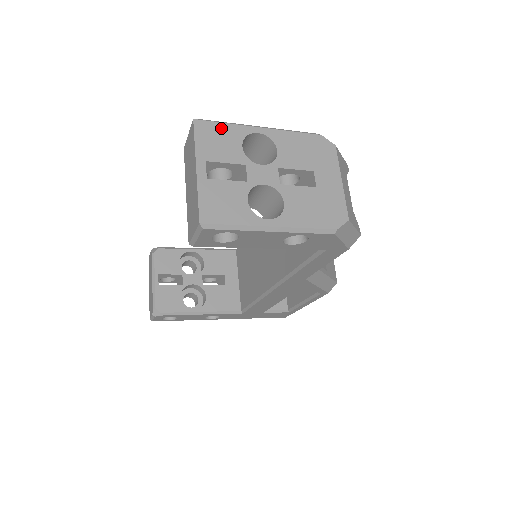
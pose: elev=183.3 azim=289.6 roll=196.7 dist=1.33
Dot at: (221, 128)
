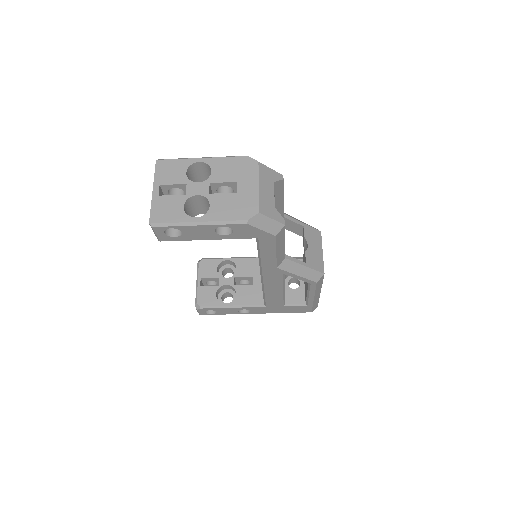
Dot at: (174, 163)
